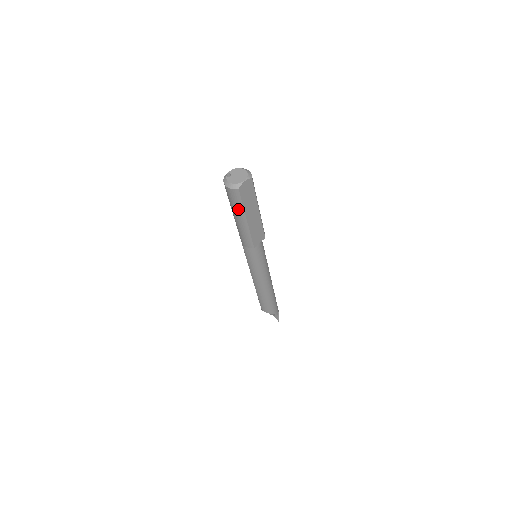
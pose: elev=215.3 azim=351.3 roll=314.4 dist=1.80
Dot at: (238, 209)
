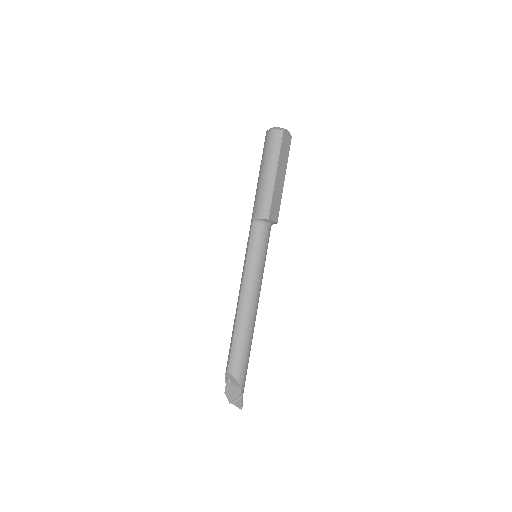
Dot at: (273, 157)
